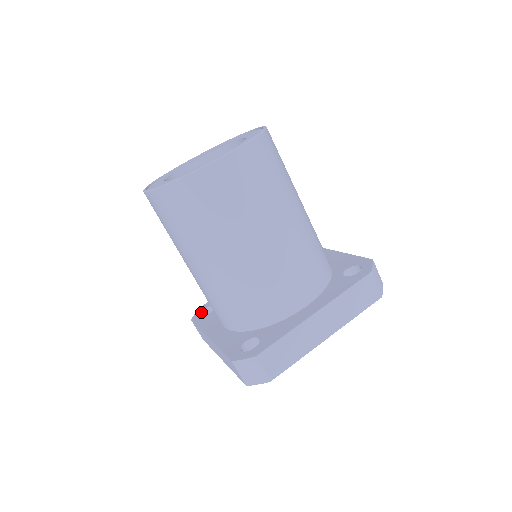
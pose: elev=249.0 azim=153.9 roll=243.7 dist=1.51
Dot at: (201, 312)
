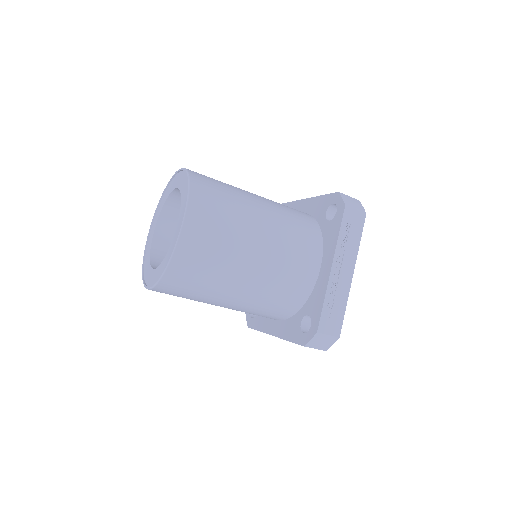
Dot at: occluded
